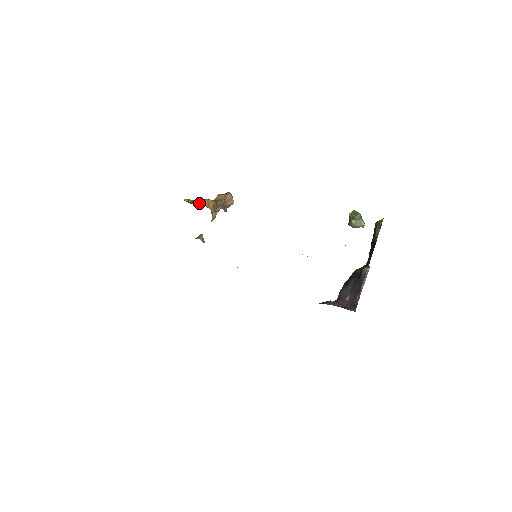
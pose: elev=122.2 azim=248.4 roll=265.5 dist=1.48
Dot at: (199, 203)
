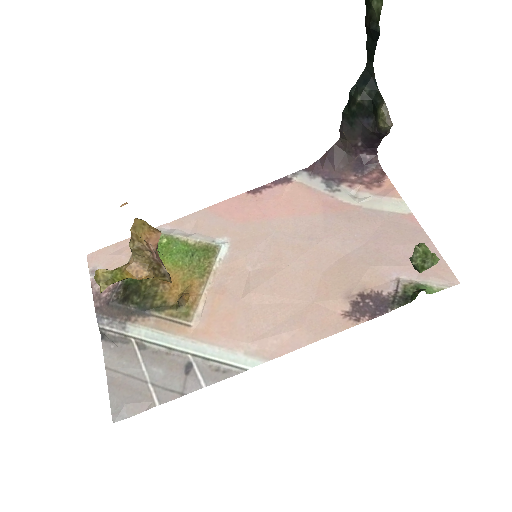
Dot at: (123, 277)
